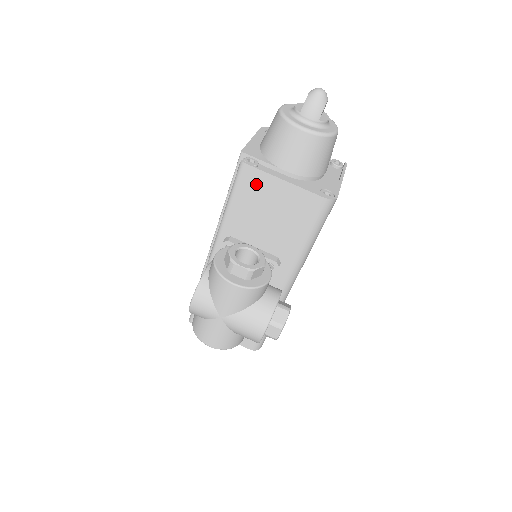
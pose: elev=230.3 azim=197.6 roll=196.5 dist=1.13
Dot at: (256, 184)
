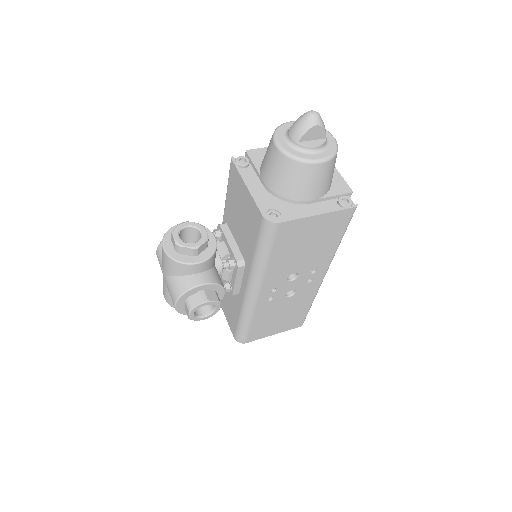
Dot at: (236, 182)
